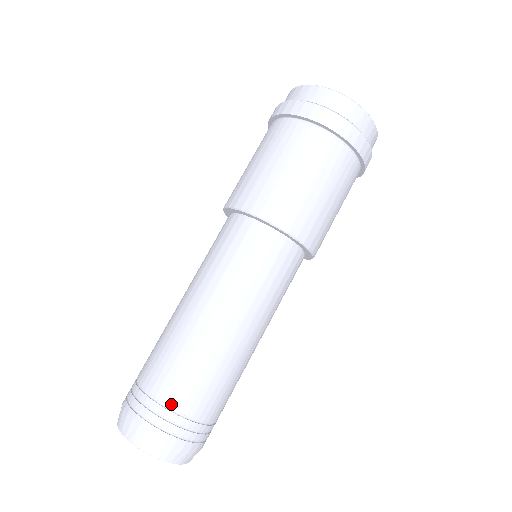
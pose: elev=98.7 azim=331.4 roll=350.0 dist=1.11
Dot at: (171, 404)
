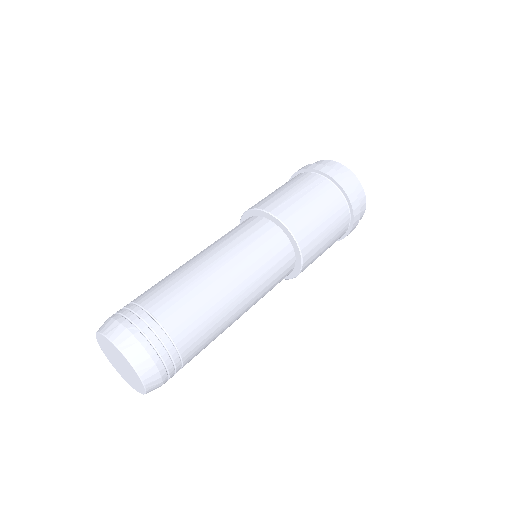
Dot at: (156, 314)
